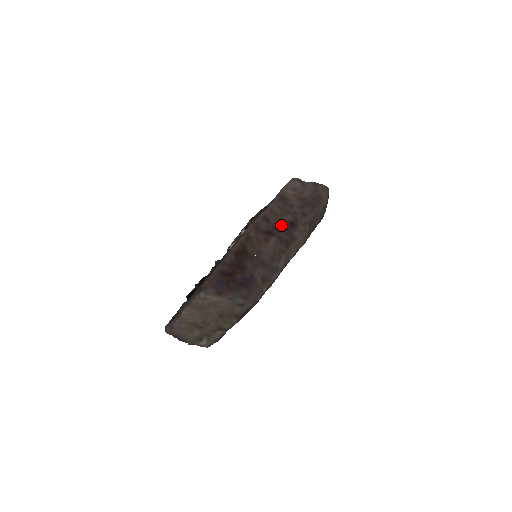
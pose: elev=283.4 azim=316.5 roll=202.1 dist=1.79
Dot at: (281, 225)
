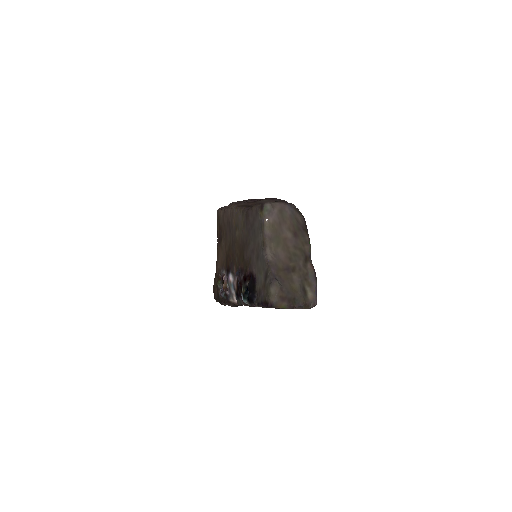
Dot at: occluded
